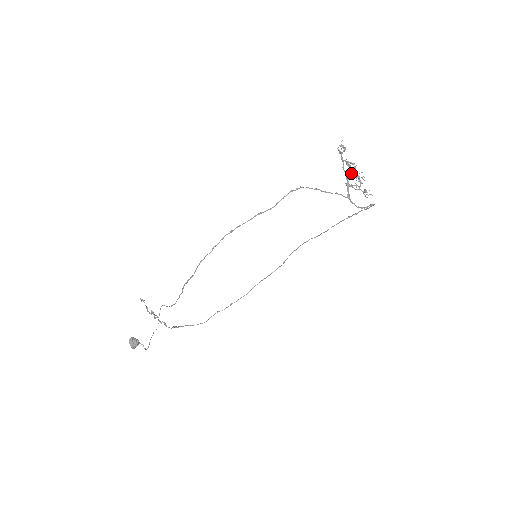
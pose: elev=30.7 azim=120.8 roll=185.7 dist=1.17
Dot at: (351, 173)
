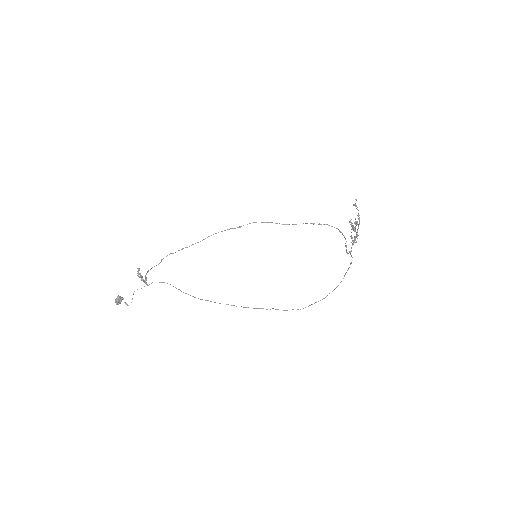
Dot at: occluded
